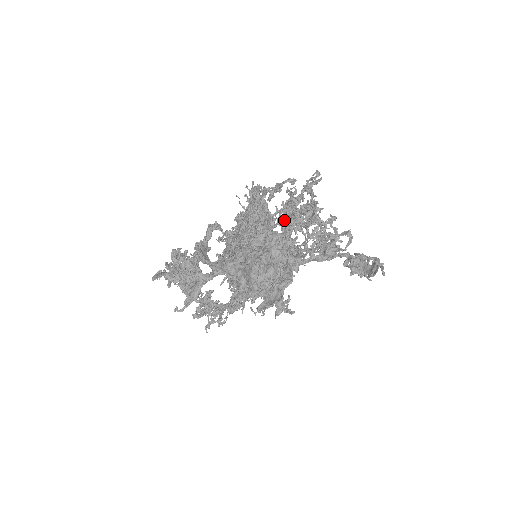
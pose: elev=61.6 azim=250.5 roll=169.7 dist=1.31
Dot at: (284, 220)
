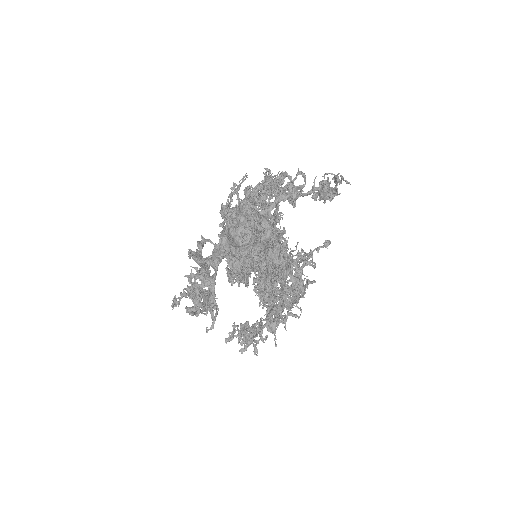
Dot at: (246, 196)
